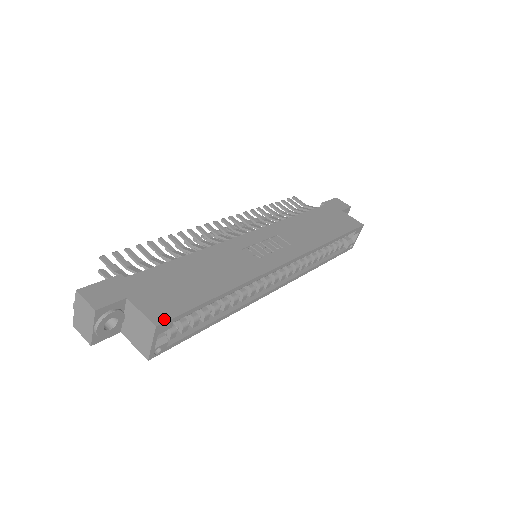
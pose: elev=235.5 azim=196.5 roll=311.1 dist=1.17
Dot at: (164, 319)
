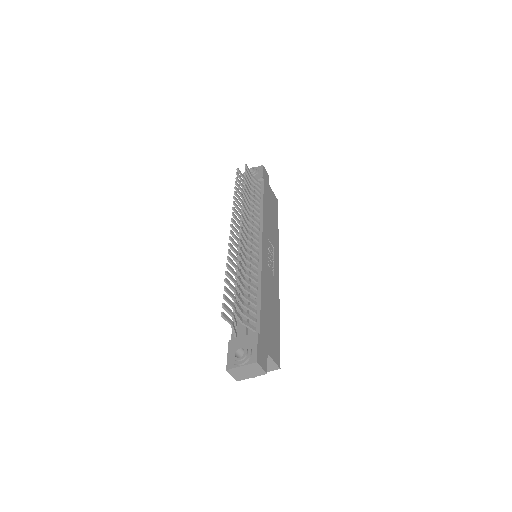
Dot at: occluded
